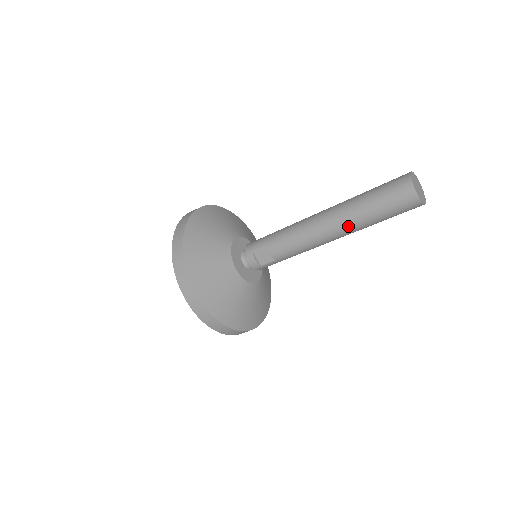
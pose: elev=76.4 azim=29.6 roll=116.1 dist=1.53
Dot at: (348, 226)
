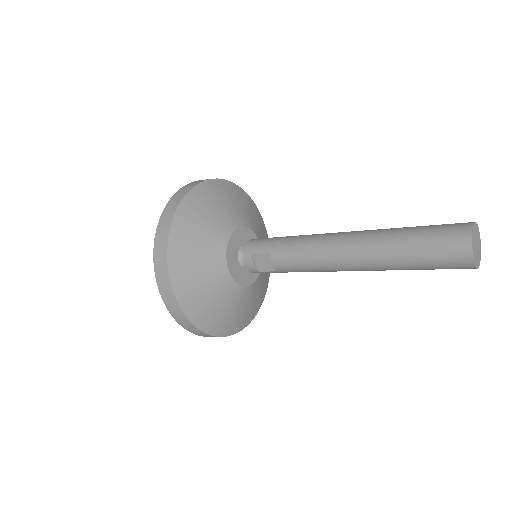
Dot at: (373, 265)
